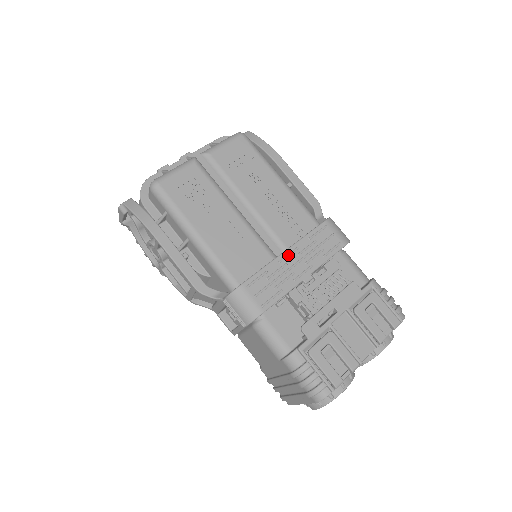
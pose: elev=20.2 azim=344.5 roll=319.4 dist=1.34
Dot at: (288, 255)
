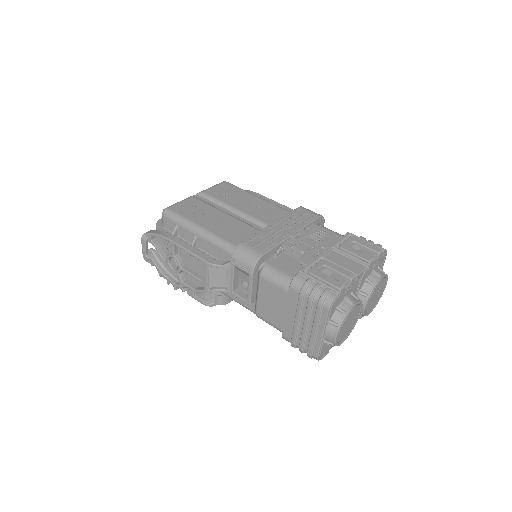
Dot at: (275, 225)
